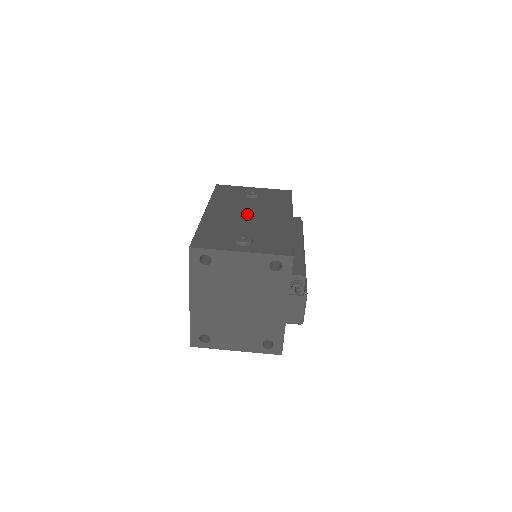
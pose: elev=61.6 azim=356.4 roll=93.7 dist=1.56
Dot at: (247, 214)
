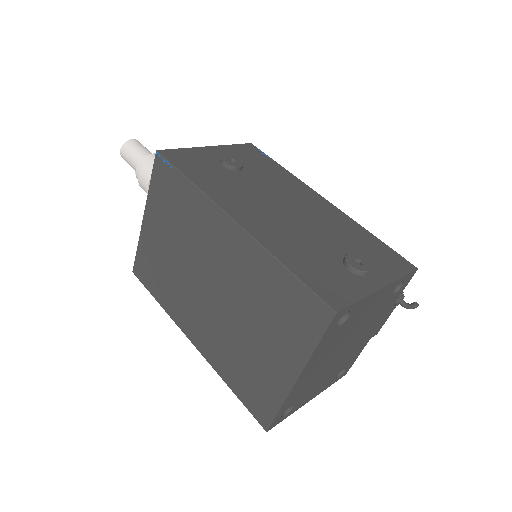
Dot at: (283, 208)
